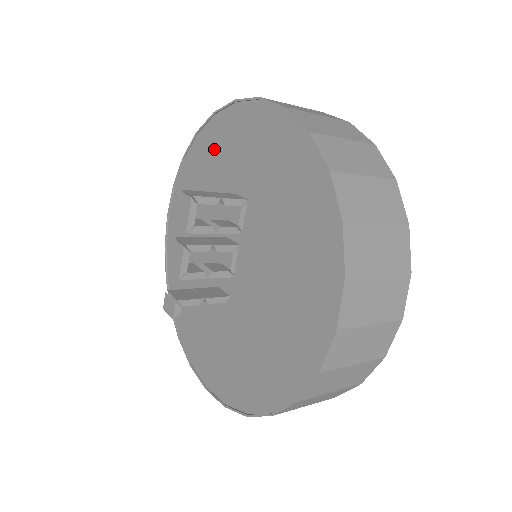
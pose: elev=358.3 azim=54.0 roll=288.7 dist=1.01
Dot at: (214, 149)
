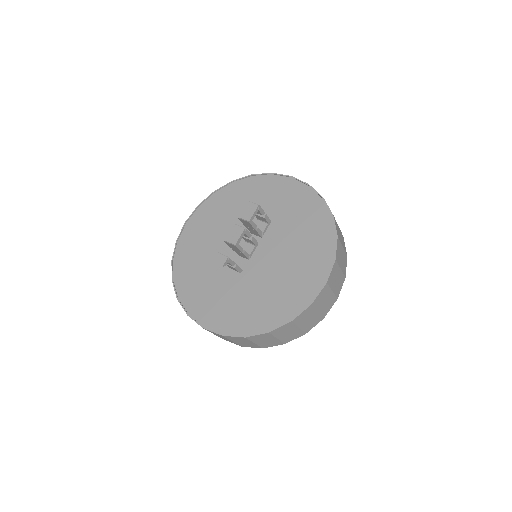
Dot at: (247, 192)
